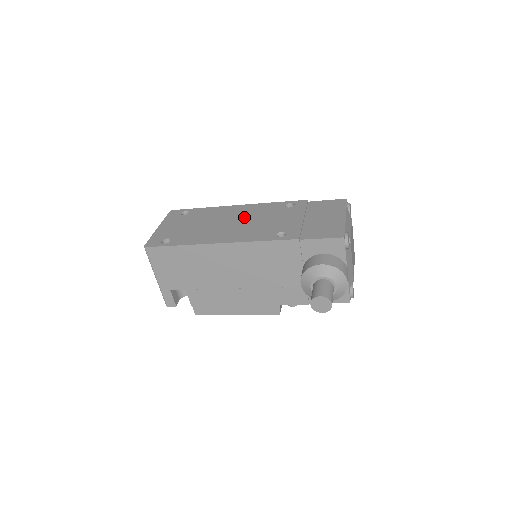
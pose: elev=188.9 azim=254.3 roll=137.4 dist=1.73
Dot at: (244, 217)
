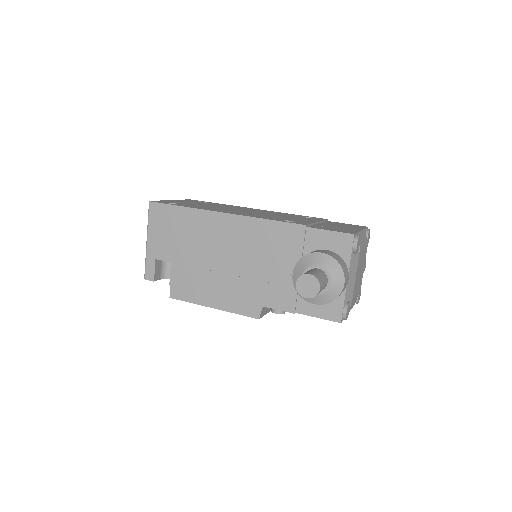
Dot at: (258, 212)
